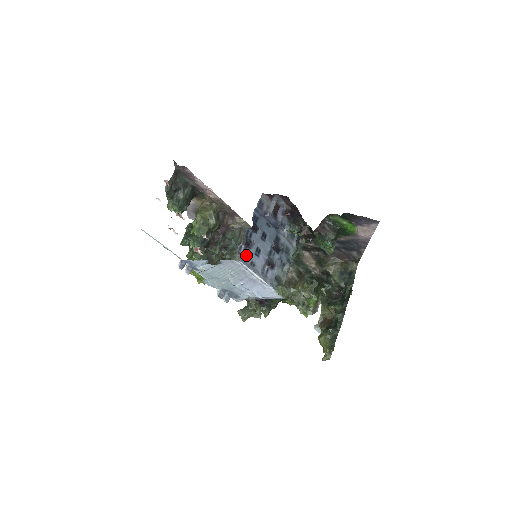
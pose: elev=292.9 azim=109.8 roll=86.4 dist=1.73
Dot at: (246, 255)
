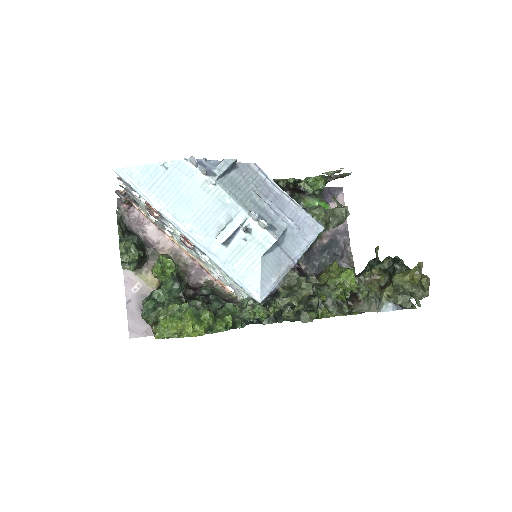
Dot at: occluded
